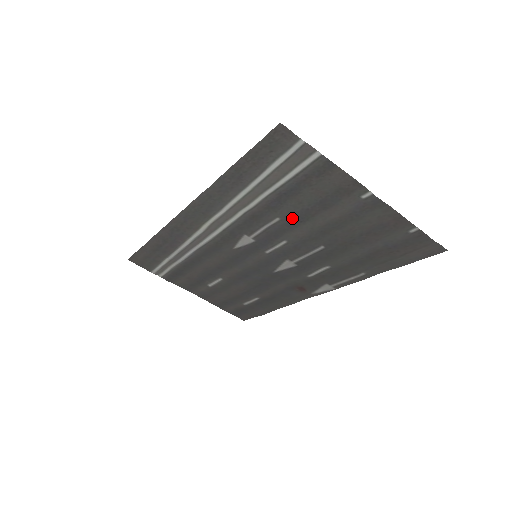
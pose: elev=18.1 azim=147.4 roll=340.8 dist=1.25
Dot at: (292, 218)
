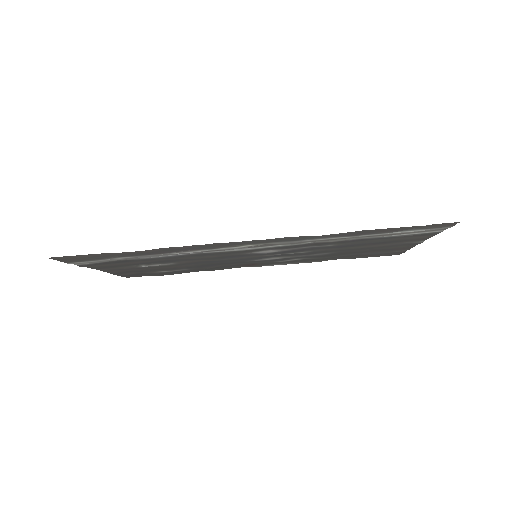
Dot at: (344, 245)
